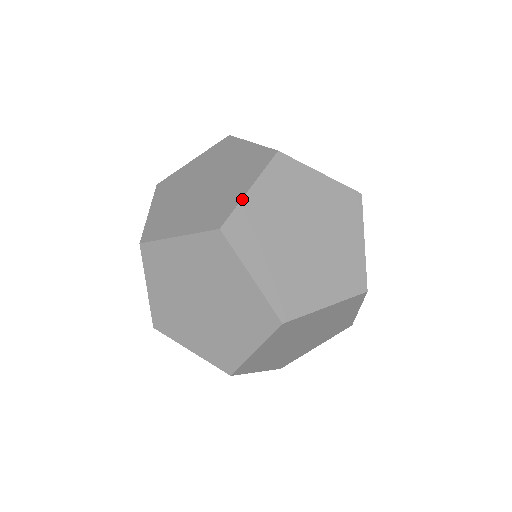
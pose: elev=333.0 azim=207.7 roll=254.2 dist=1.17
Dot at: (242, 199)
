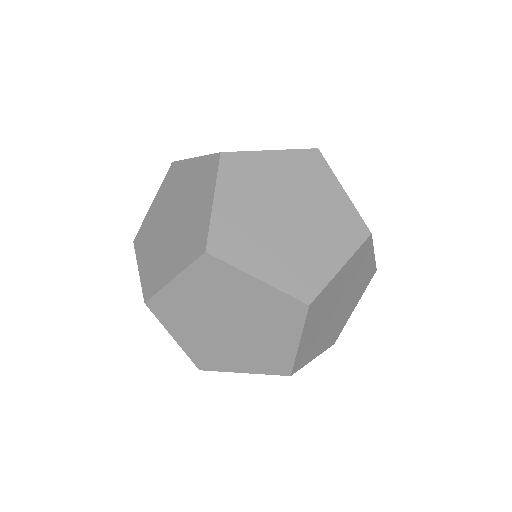
Dot at: occluded
